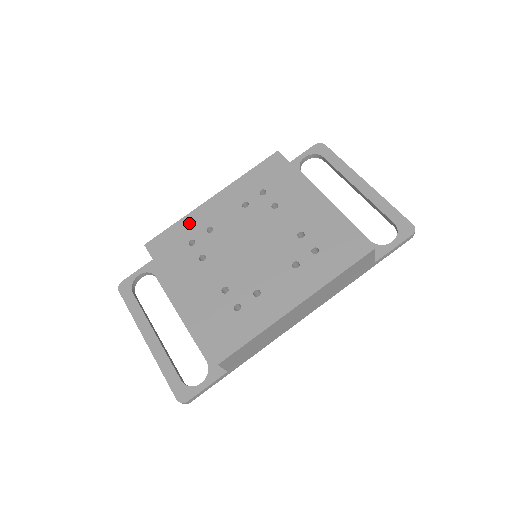
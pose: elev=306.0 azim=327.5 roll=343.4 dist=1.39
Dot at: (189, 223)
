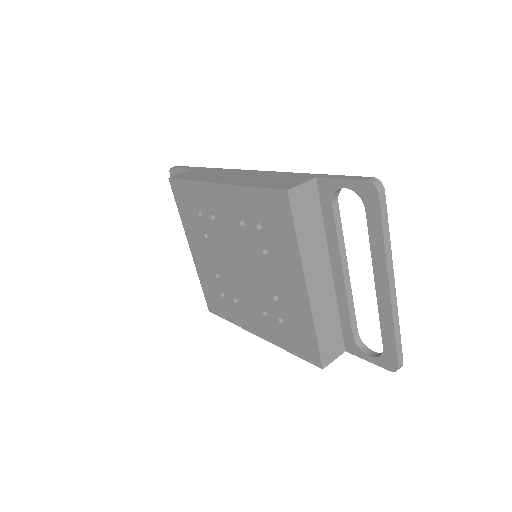
Dot at: (198, 193)
